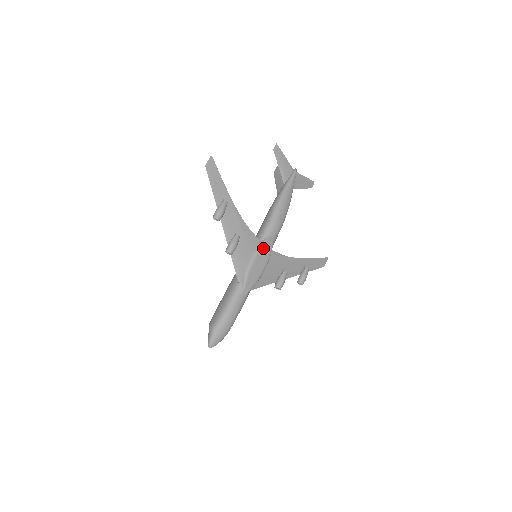
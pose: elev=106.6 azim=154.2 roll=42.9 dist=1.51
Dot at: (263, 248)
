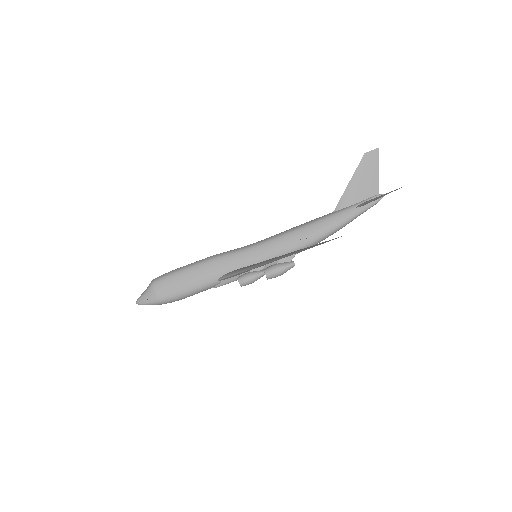
Dot at: occluded
